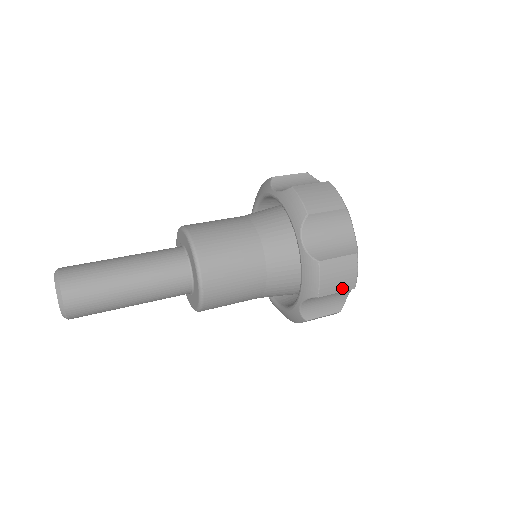
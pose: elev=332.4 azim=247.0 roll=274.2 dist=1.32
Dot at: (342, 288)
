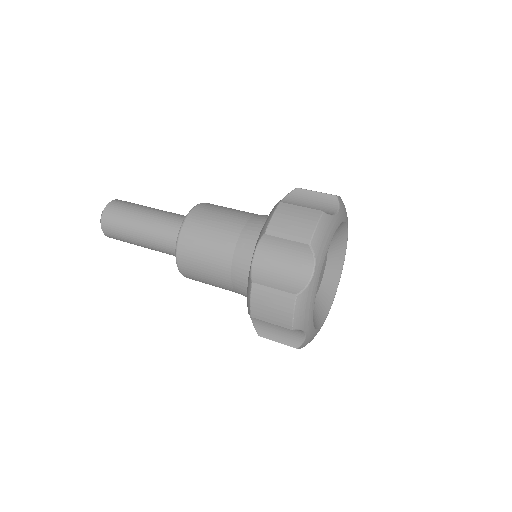
Dot at: occluded
